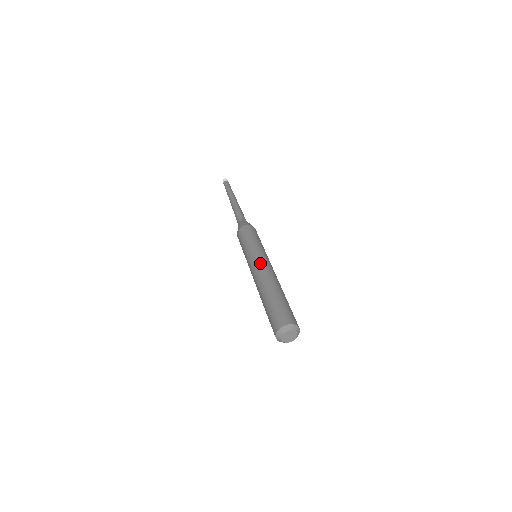
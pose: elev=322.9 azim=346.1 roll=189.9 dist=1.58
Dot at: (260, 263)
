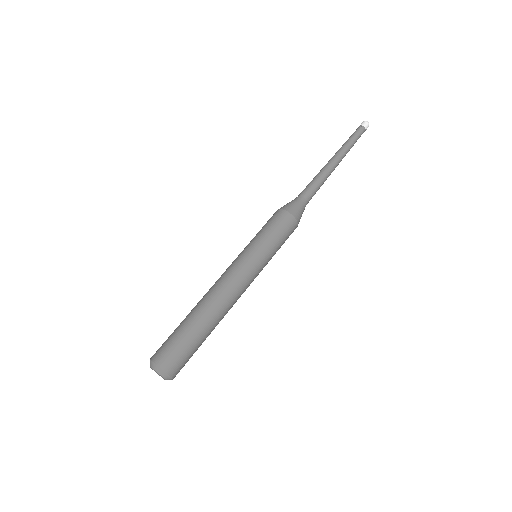
Dot at: (243, 281)
